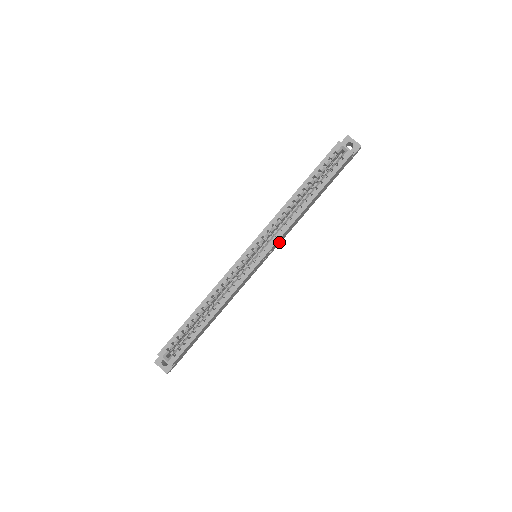
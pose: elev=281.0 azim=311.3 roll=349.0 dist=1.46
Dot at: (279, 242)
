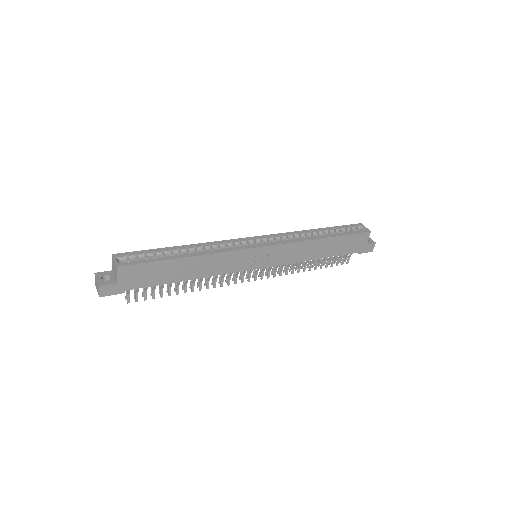
Dot at: (282, 259)
